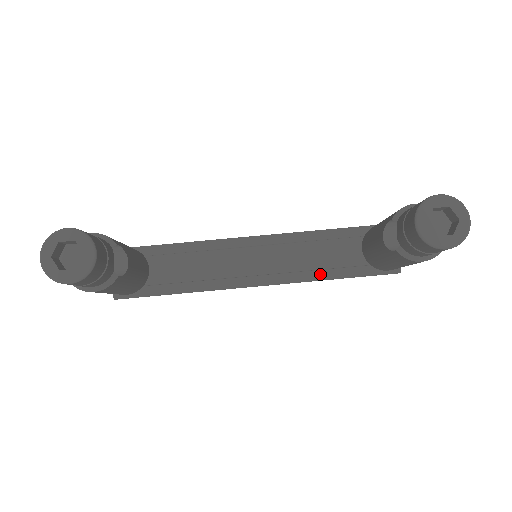
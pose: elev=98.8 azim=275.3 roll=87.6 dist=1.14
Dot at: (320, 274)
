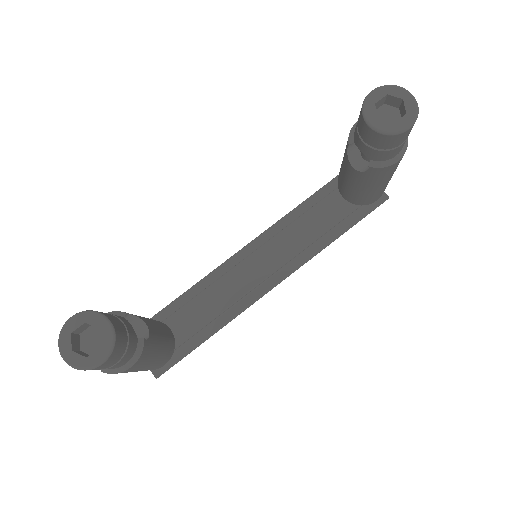
Dot at: (322, 242)
